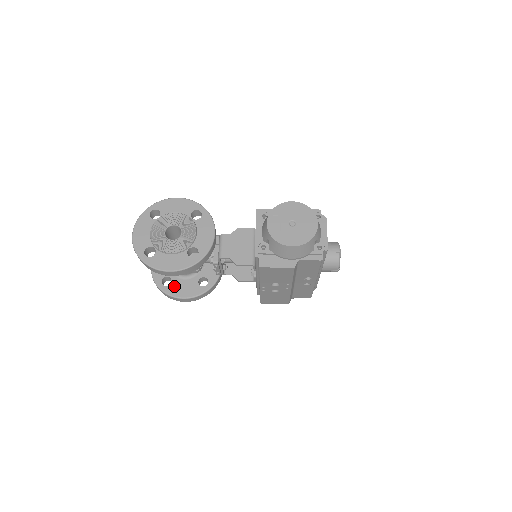
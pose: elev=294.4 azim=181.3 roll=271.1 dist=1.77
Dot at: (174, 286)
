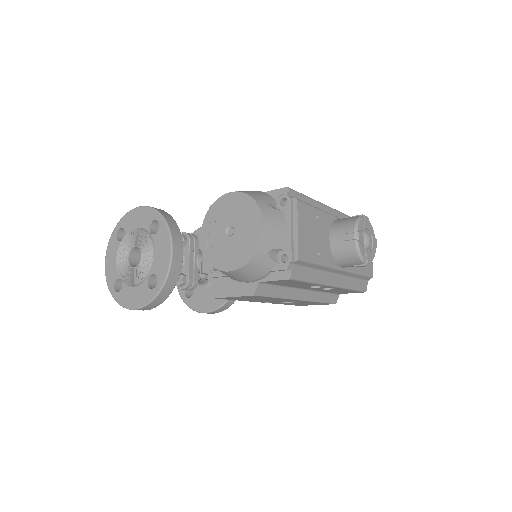
Dot at: (196, 298)
